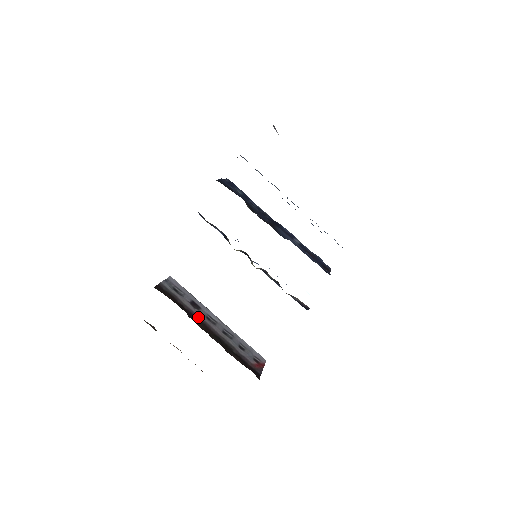
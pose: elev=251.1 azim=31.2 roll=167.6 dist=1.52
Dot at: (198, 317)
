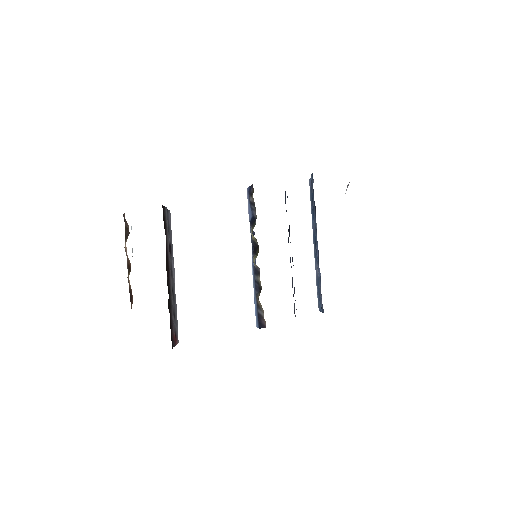
Dot at: (168, 259)
